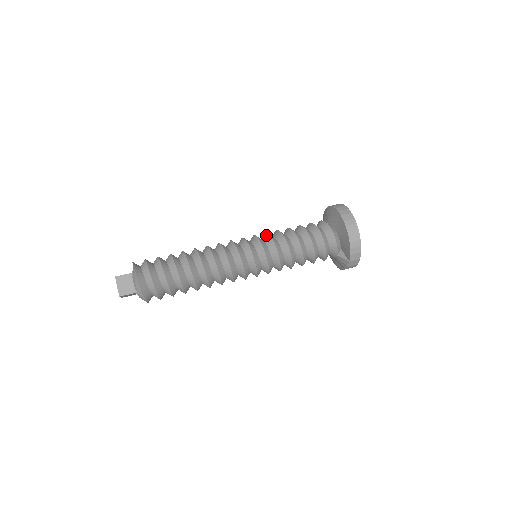
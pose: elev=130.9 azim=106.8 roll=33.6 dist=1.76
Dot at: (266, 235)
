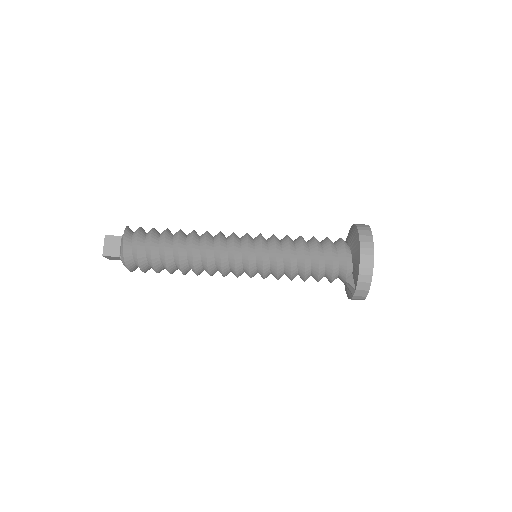
Dot at: (272, 236)
